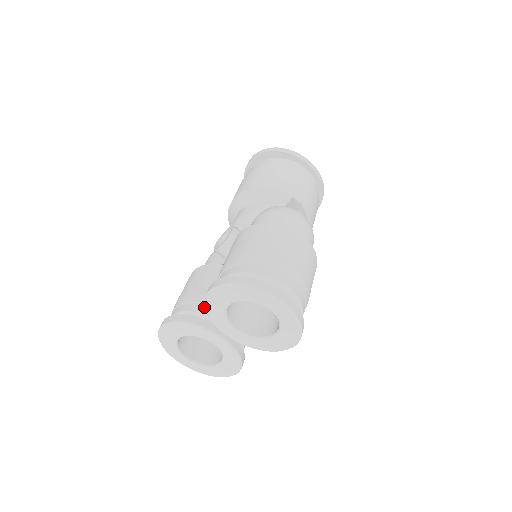
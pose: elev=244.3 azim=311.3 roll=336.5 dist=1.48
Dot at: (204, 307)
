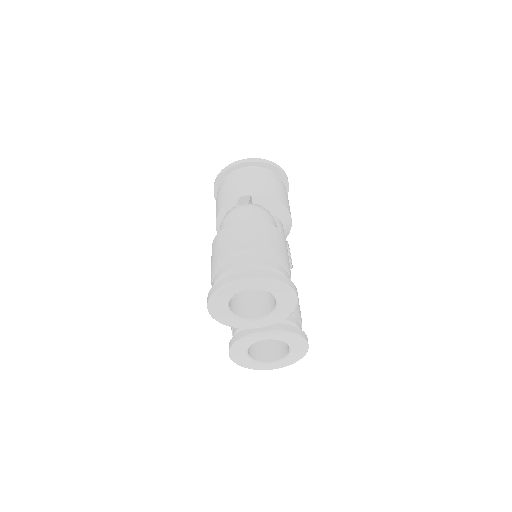
Dot at: occluded
